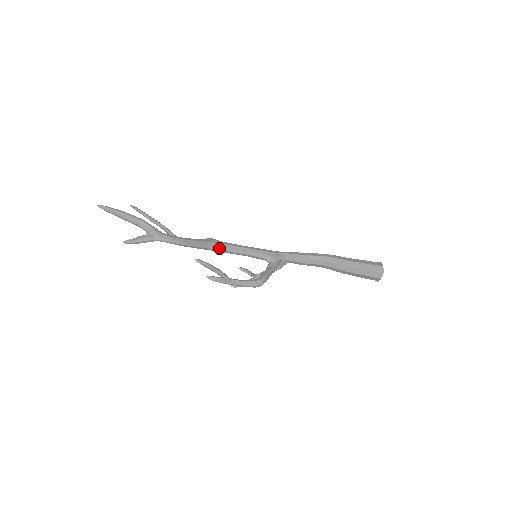
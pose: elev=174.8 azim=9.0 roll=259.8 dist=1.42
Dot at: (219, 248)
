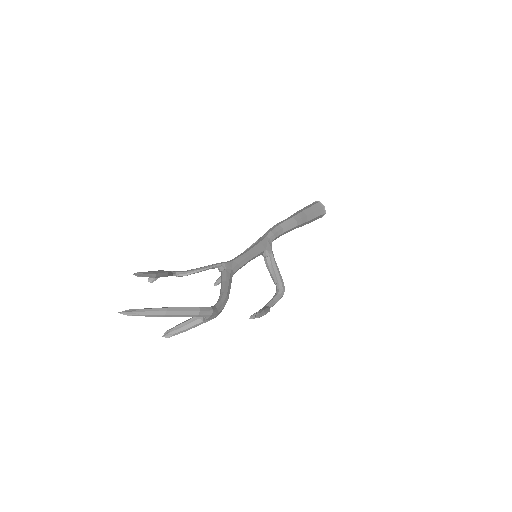
Dot at: (235, 272)
